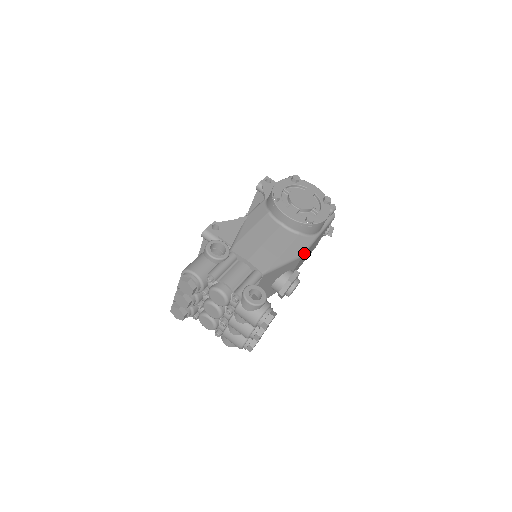
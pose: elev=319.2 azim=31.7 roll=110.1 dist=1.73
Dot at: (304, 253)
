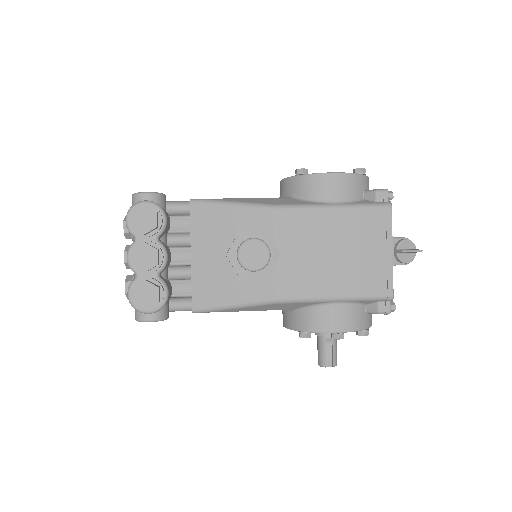
Dot at: (281, 207)
